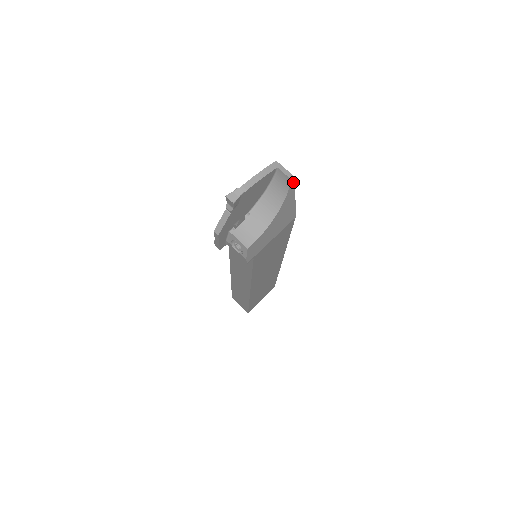
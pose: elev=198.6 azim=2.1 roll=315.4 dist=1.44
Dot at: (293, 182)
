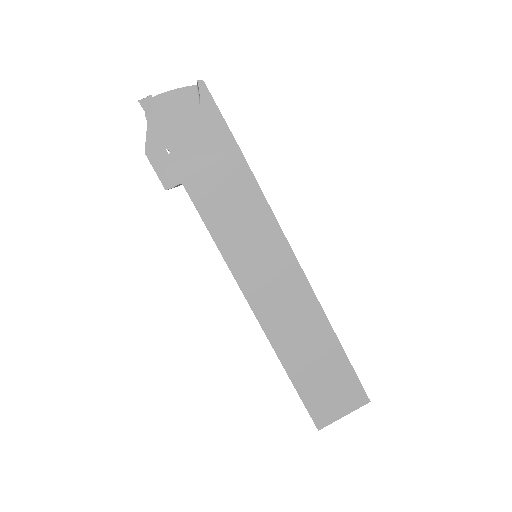
Dot at: (203, 86)
